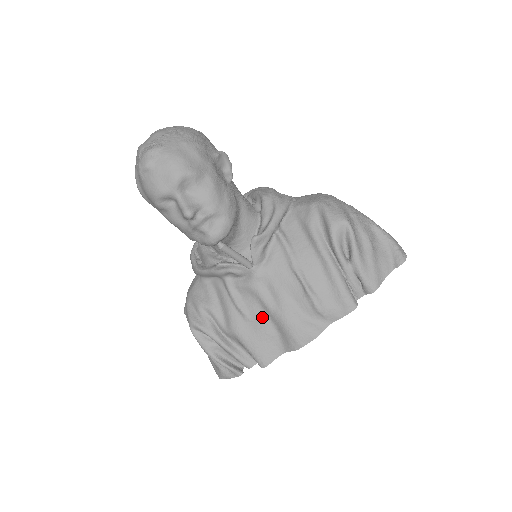
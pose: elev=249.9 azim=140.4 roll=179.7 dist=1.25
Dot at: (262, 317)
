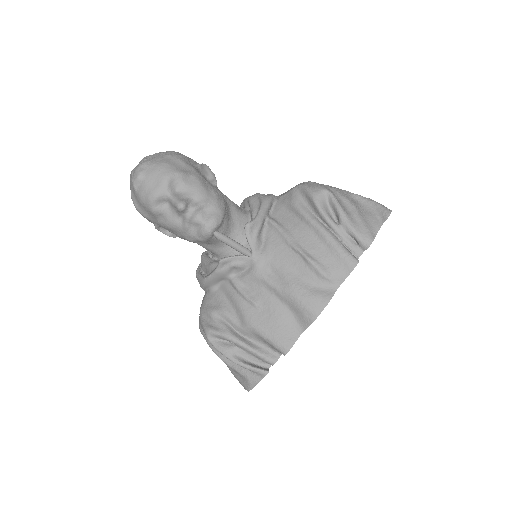
Dot at: (273, 301)
